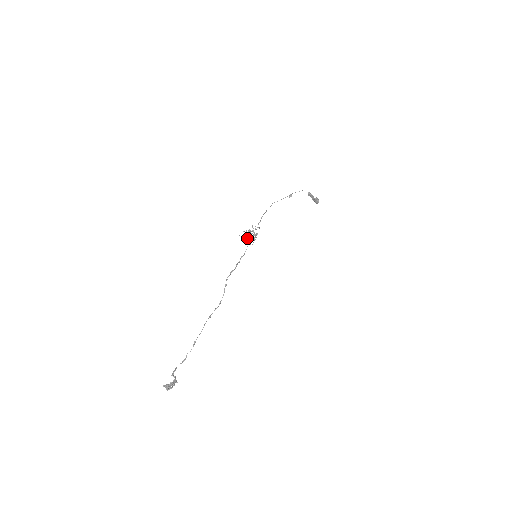
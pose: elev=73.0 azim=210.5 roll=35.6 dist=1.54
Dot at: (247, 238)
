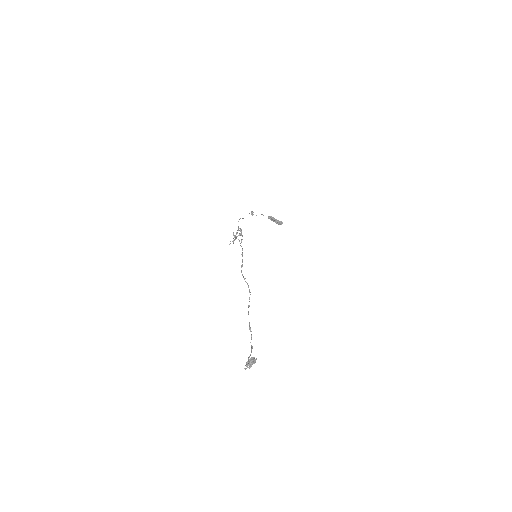
Dot at: (235, 237)
